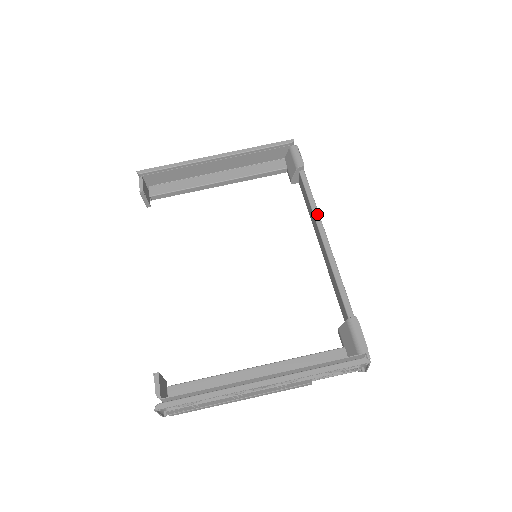
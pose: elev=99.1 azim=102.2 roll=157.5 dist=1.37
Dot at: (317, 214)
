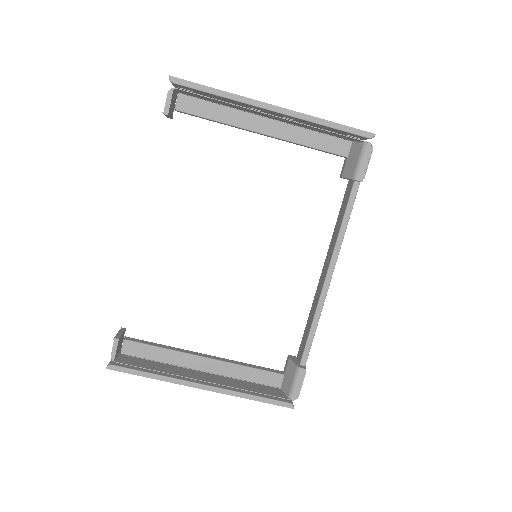
Dot at: (339, 248)
